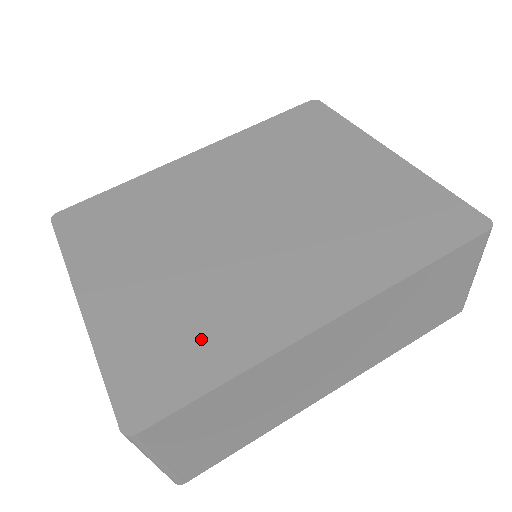
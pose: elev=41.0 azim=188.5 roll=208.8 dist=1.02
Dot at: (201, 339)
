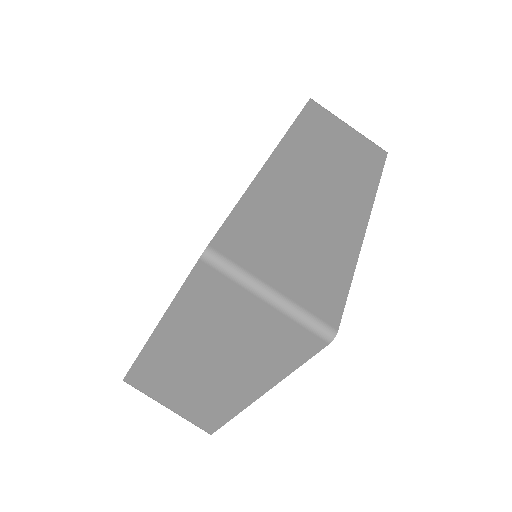
Dot at: occluded
